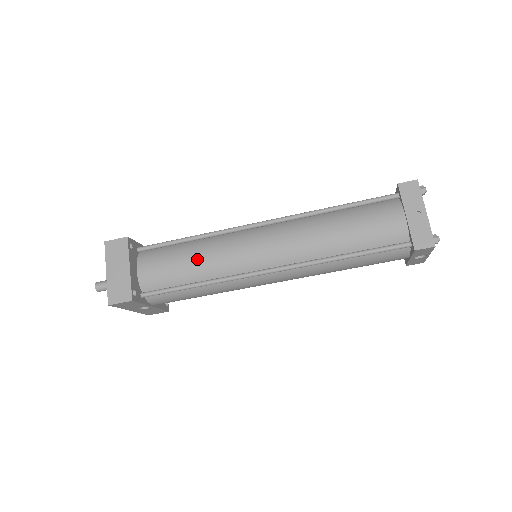
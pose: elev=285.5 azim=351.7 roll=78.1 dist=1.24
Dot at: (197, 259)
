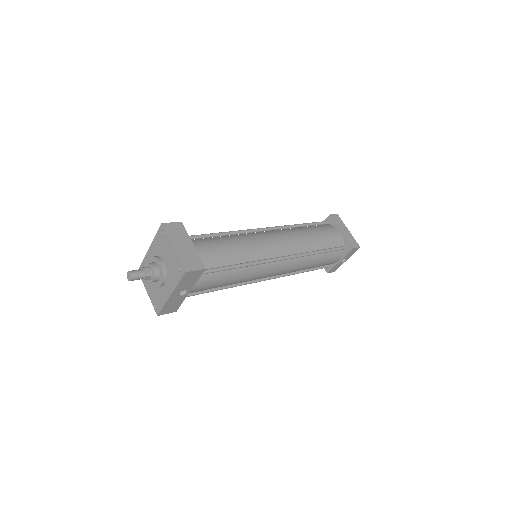
Dot at: (234, 246)
